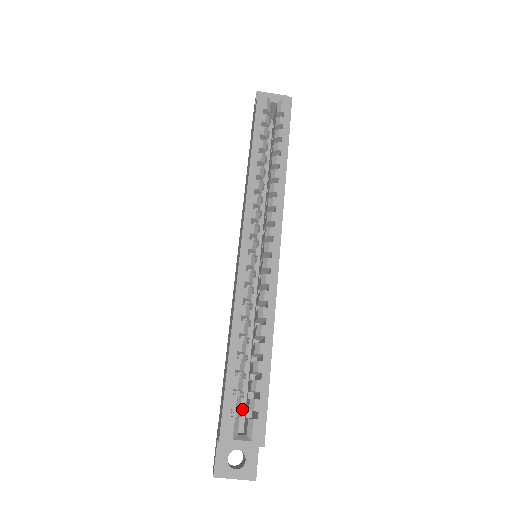
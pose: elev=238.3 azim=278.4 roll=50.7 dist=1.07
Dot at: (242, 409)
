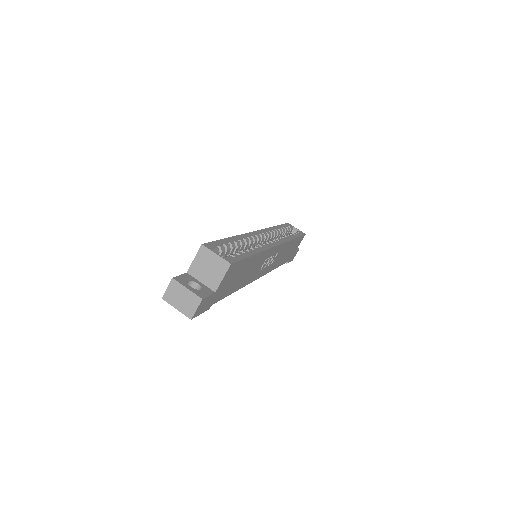
Dot at: occluded
